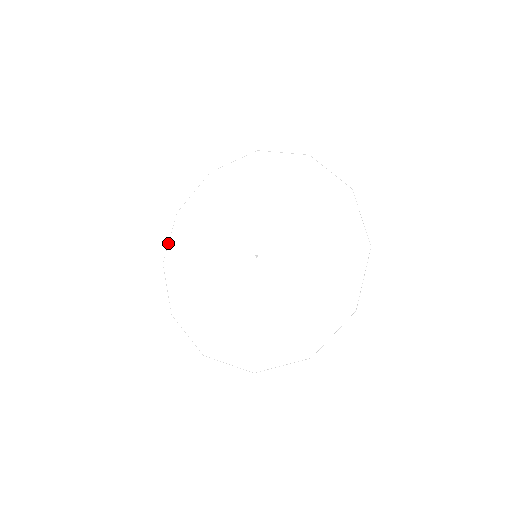
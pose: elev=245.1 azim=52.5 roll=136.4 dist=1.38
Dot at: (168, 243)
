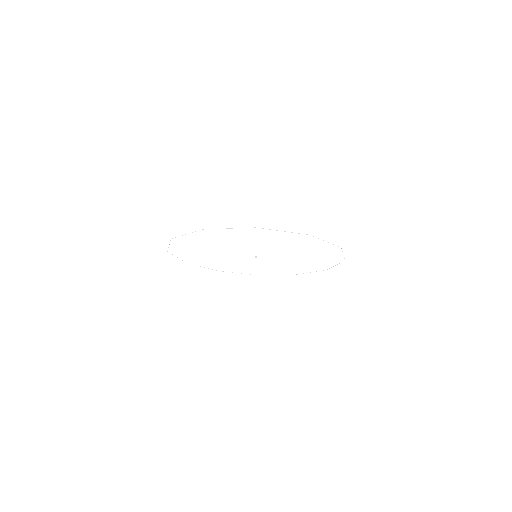
Dot at: occluded
